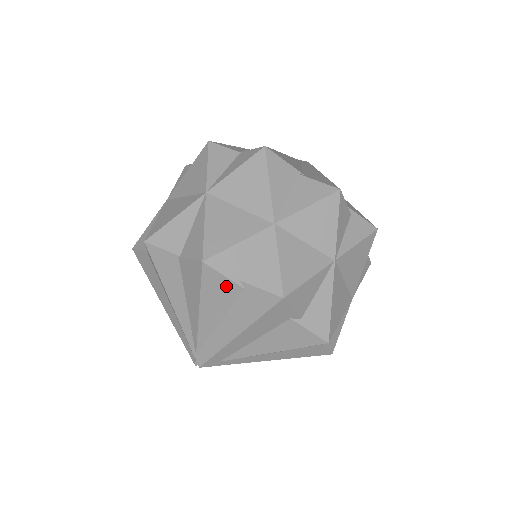
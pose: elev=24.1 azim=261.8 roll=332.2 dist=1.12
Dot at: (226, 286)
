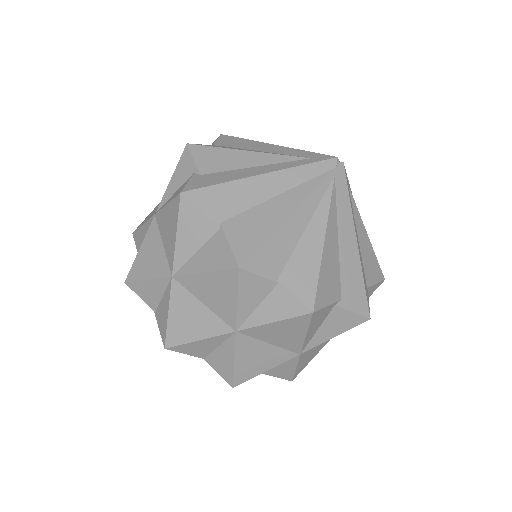
Dot at: occluded
